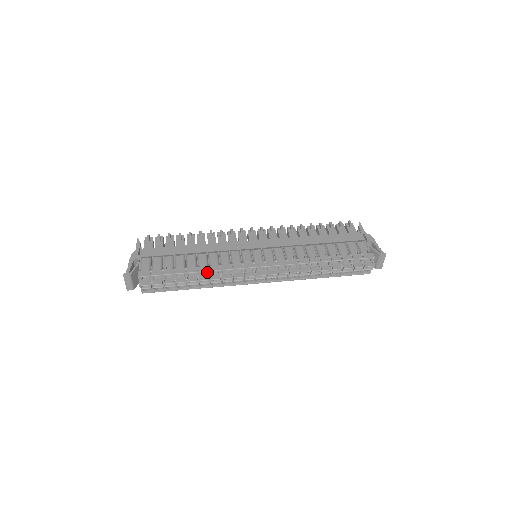
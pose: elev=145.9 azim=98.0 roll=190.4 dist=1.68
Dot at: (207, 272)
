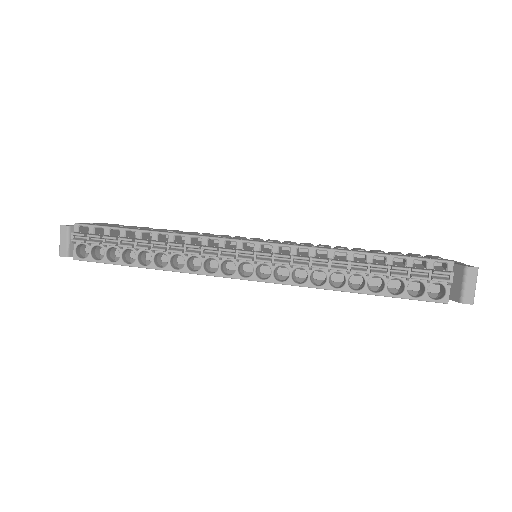
Dot at: (168, 235)
